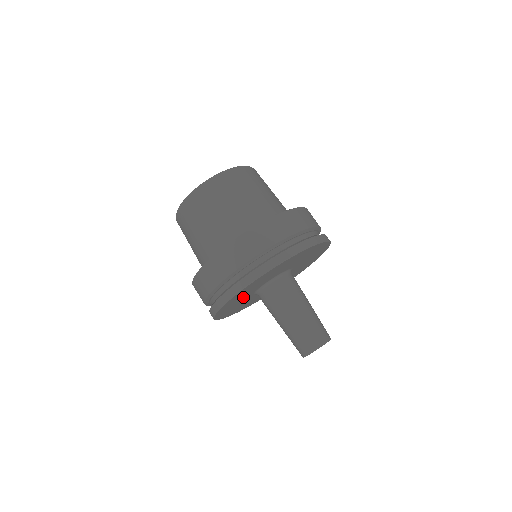
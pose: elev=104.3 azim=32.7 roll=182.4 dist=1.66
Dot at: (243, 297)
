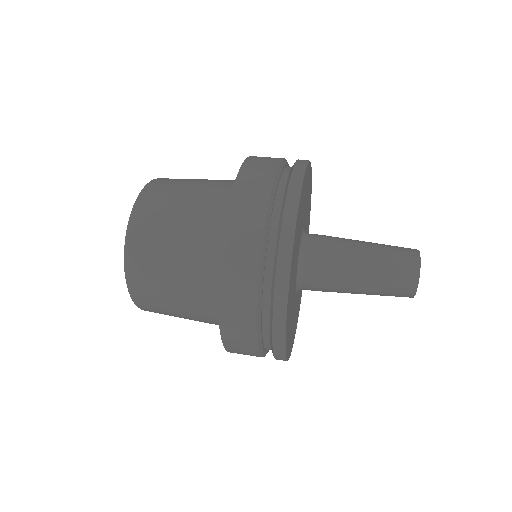
Dot at: occluded
